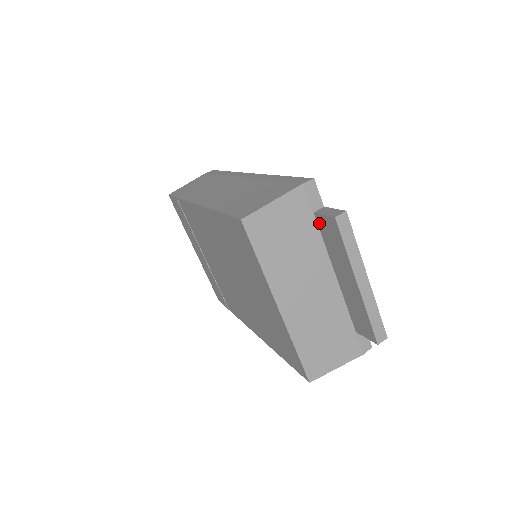
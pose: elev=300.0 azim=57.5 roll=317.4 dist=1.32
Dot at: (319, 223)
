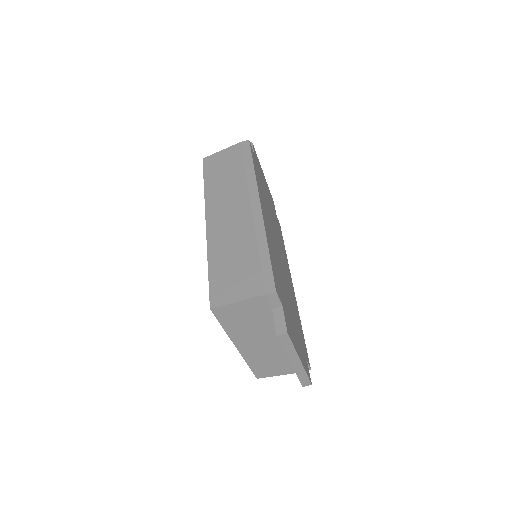
Dot at: occluded
